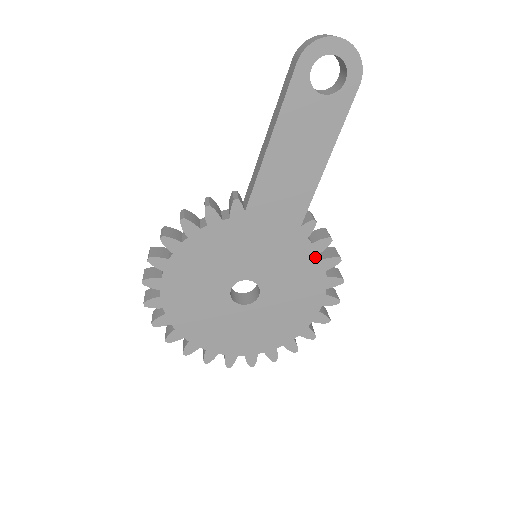
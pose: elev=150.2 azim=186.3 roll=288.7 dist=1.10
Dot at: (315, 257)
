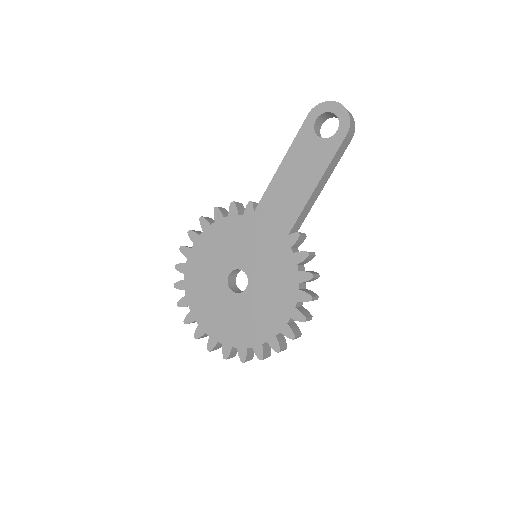
Dot at: (294, 267)
